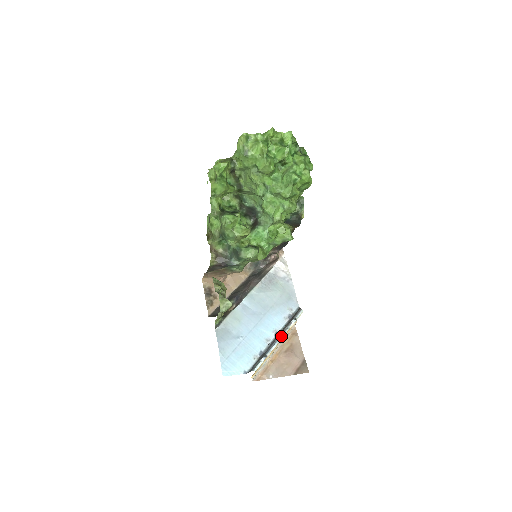
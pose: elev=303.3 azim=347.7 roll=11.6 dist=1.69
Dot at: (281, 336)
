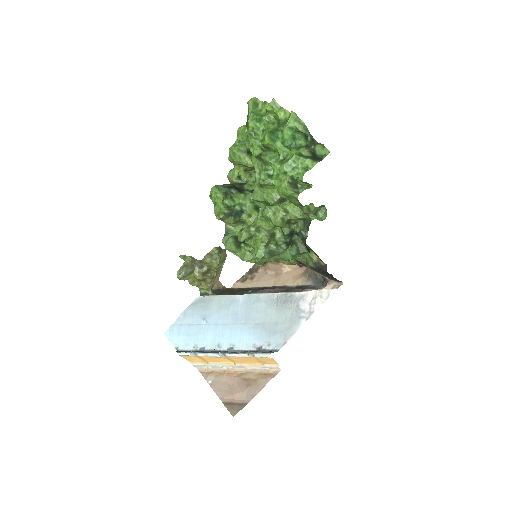
Dot at: (223, 352)
